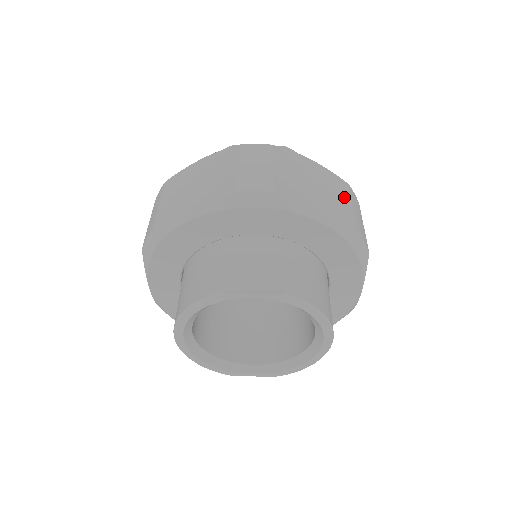
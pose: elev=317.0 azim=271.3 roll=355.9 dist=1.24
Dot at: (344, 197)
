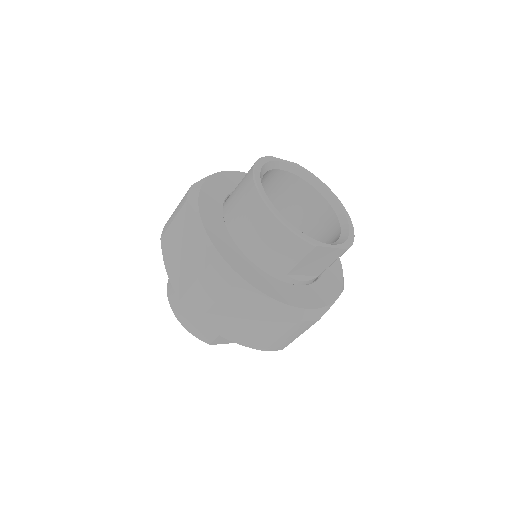
Dot at: occluded
